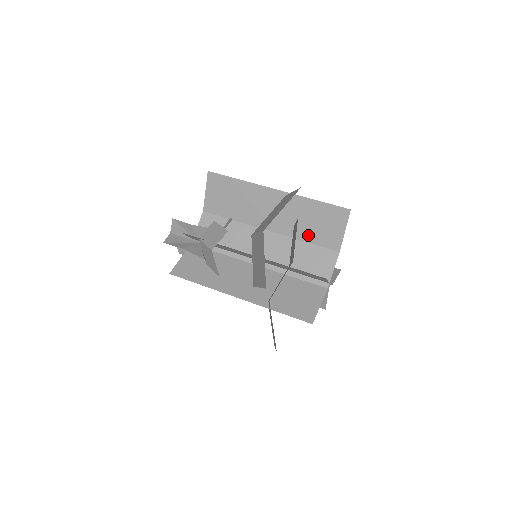
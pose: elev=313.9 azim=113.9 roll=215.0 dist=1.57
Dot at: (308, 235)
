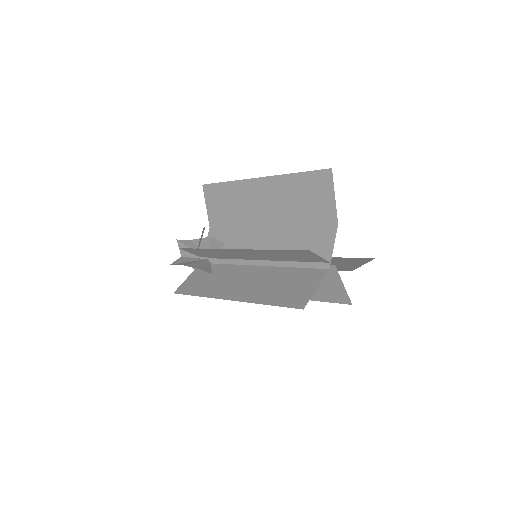
Dot at: (302, 216)
